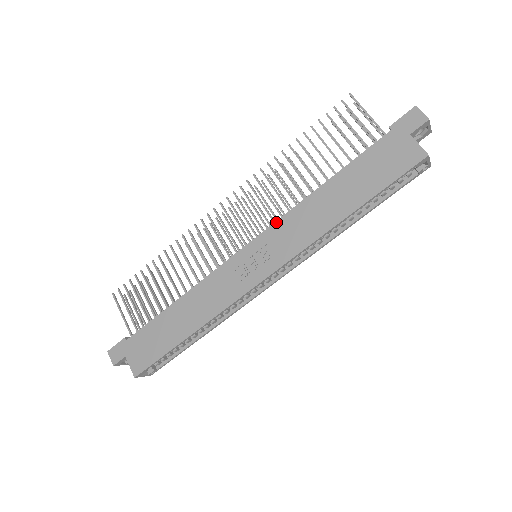
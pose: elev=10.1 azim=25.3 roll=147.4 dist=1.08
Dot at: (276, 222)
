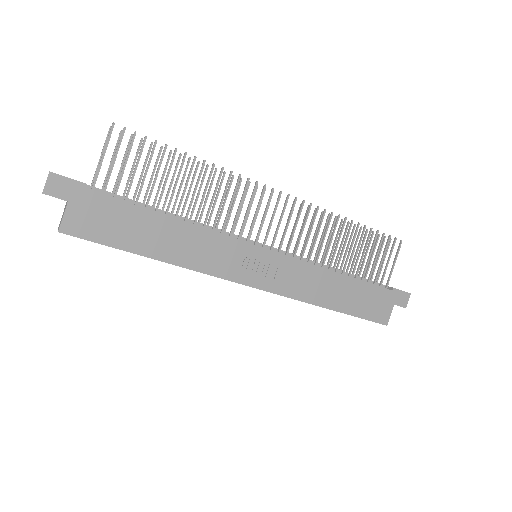
Dot at: (297, 260)
